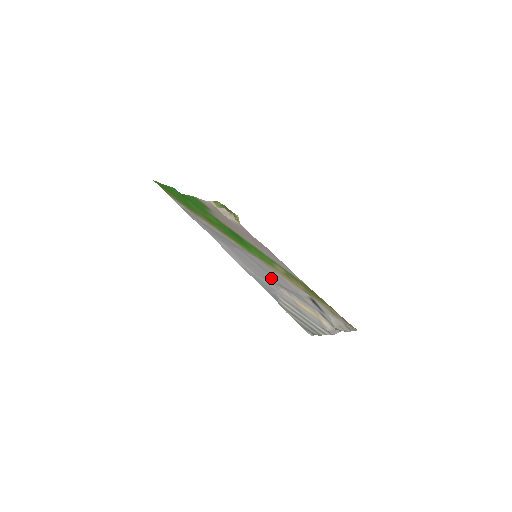
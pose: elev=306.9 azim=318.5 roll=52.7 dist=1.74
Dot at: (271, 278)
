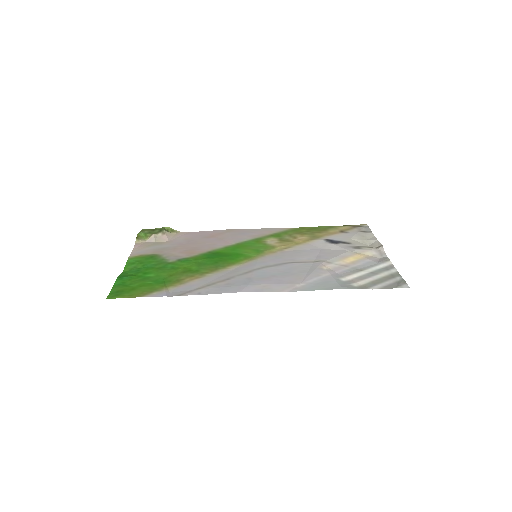
Dot at: (302, 266)
